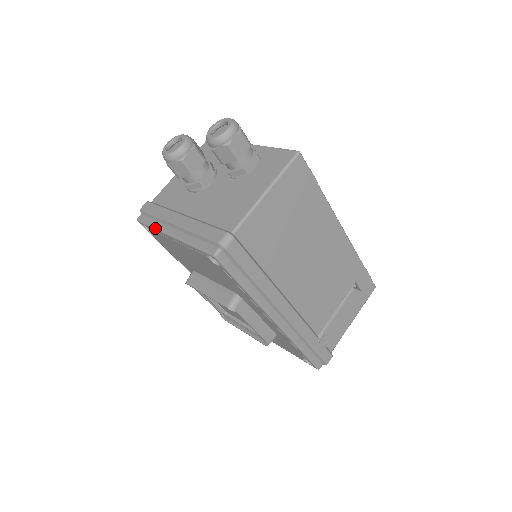
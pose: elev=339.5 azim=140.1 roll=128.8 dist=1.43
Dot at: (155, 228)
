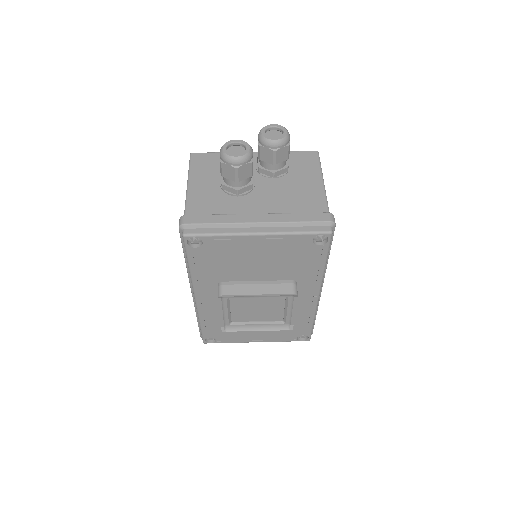
Dot at: (227, 234)
